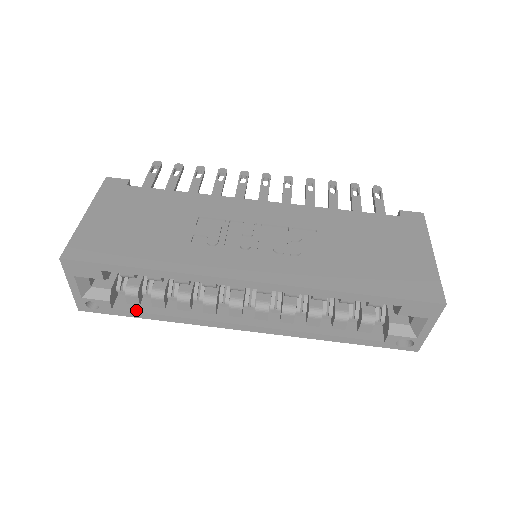
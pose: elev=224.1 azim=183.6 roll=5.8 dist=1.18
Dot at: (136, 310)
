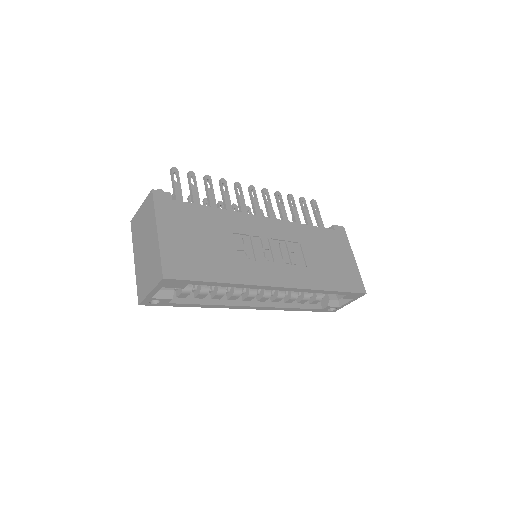
Dot at: (185, 302)
